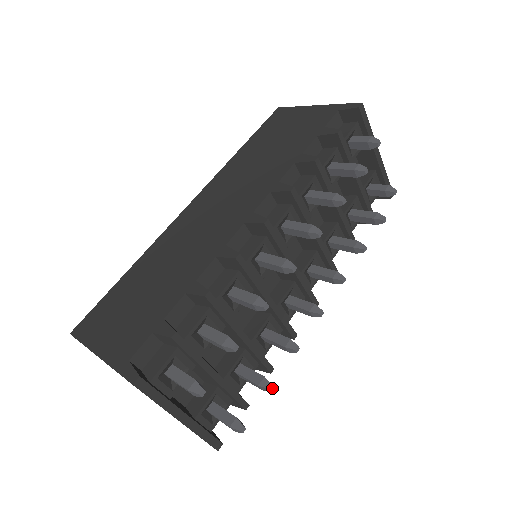
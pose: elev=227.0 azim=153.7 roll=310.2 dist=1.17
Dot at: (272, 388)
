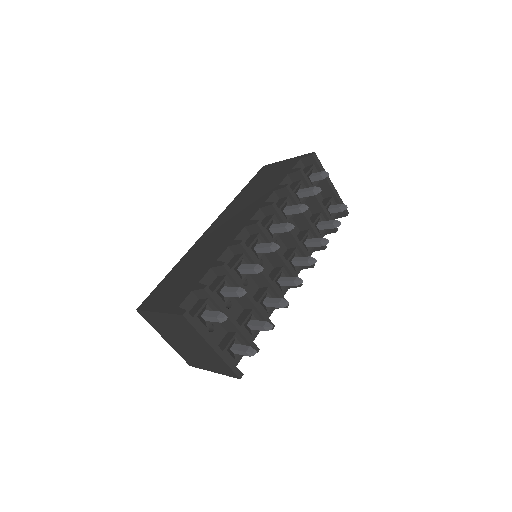
Dot at: (272, 327)
